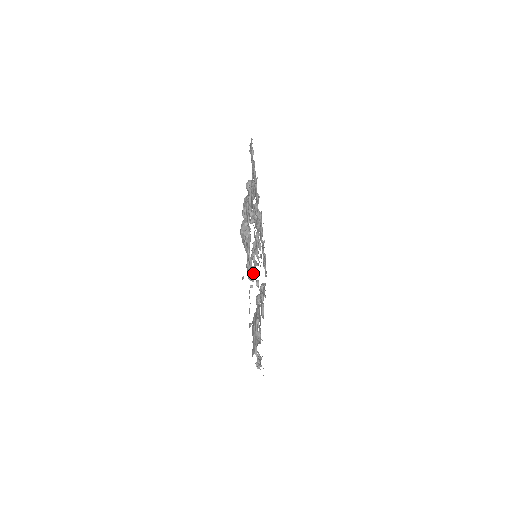
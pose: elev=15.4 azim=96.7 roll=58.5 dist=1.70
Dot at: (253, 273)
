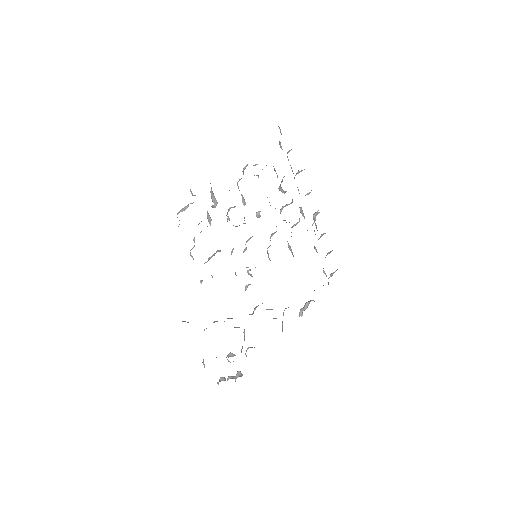
Dot at: (235, 272)
